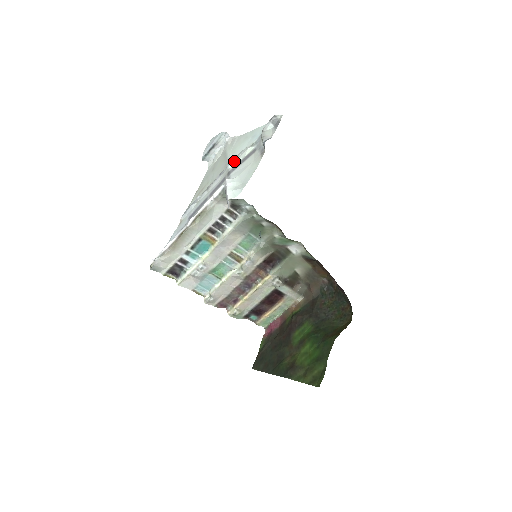
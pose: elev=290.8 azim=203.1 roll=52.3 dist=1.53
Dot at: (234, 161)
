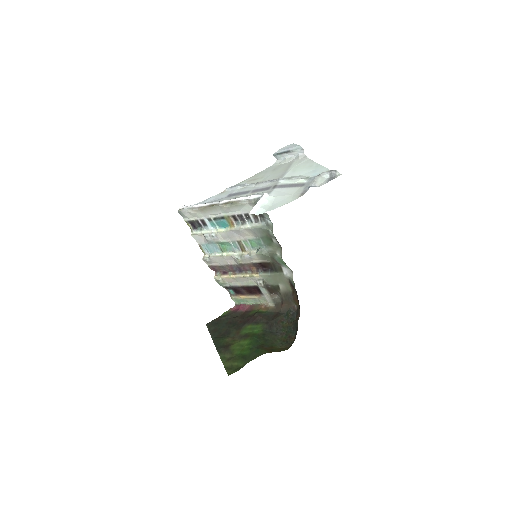
Dot at: (286, 180)
